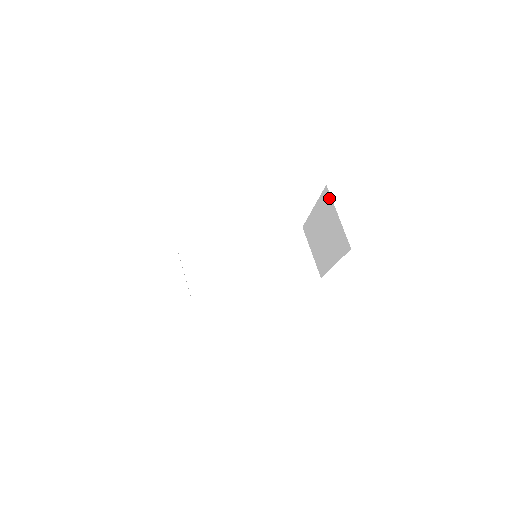
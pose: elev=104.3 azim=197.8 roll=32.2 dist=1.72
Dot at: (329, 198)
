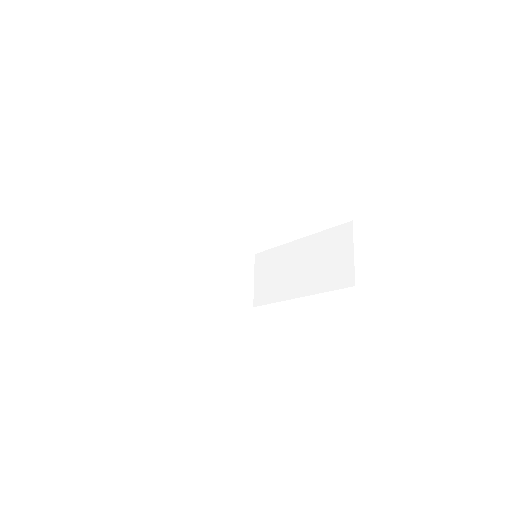
Dot at: occluded
